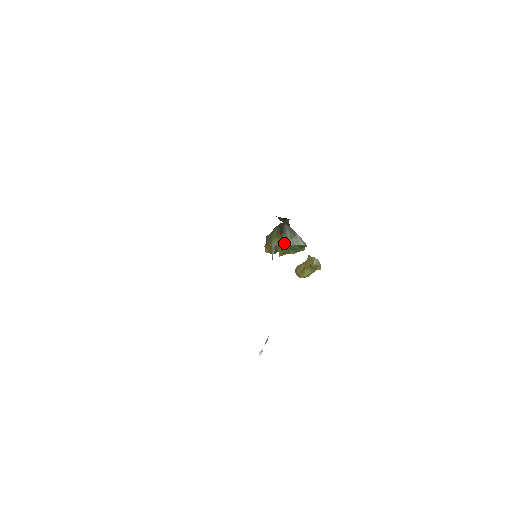
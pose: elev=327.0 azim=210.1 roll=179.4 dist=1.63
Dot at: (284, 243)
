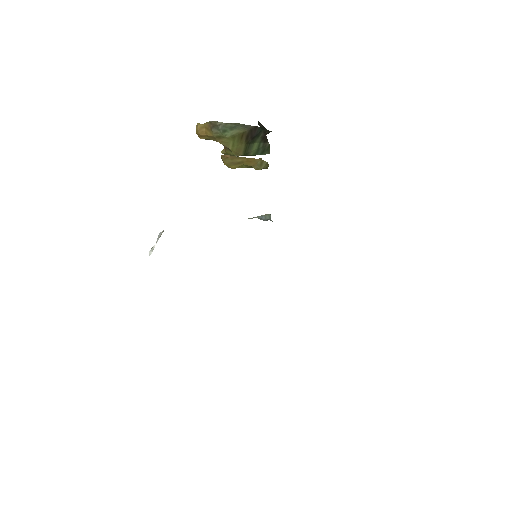
Dot at: (245, 152)
